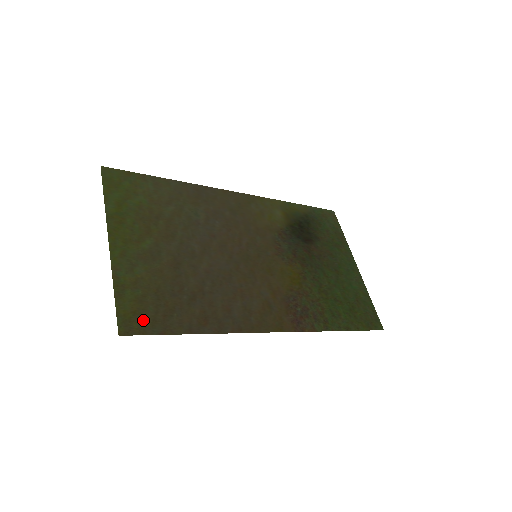
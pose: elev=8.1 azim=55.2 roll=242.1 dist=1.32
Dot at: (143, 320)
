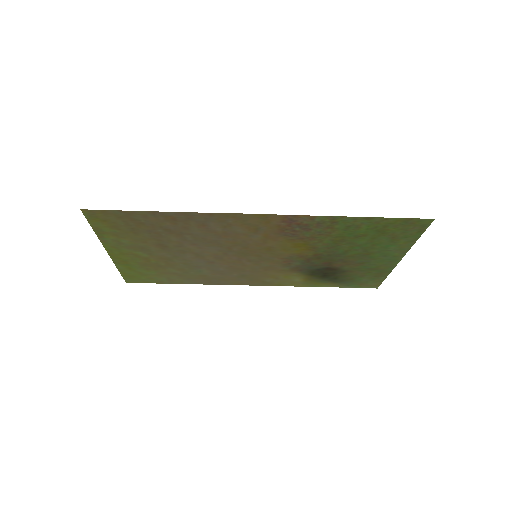
Dot at: (109, 218)
